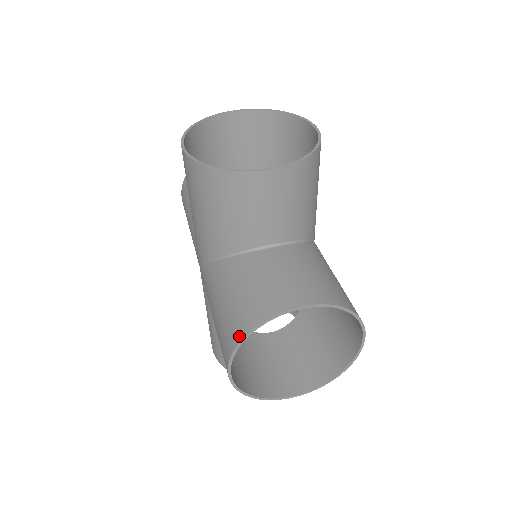
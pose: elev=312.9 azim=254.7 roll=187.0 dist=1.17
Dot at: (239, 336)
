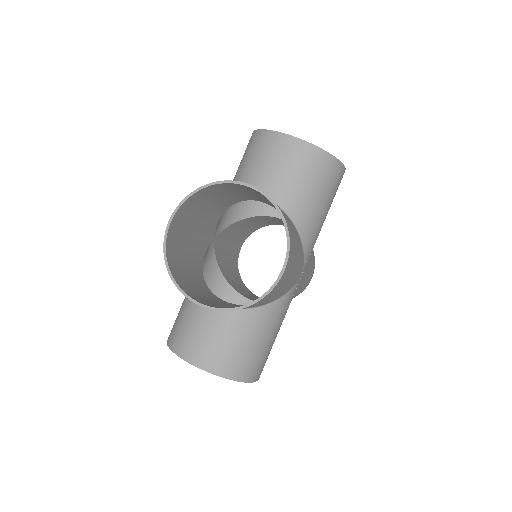
Dot at: (169, 342)
